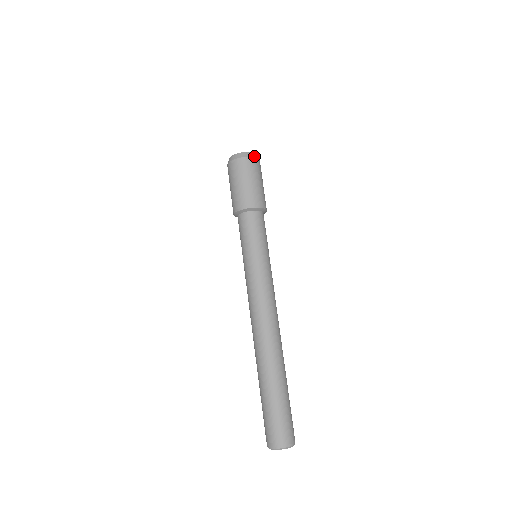
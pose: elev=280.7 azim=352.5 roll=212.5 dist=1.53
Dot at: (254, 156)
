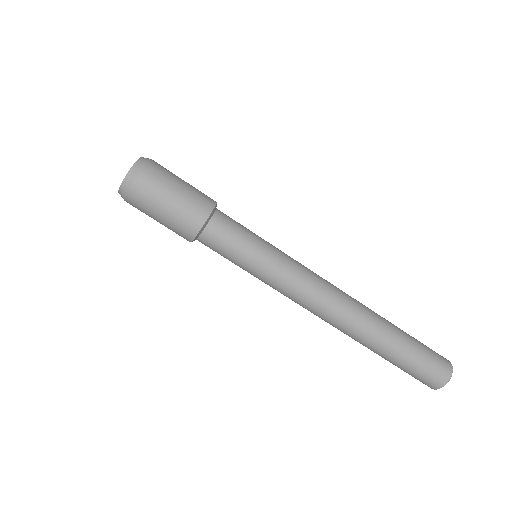
Dot at: (147, 159)
